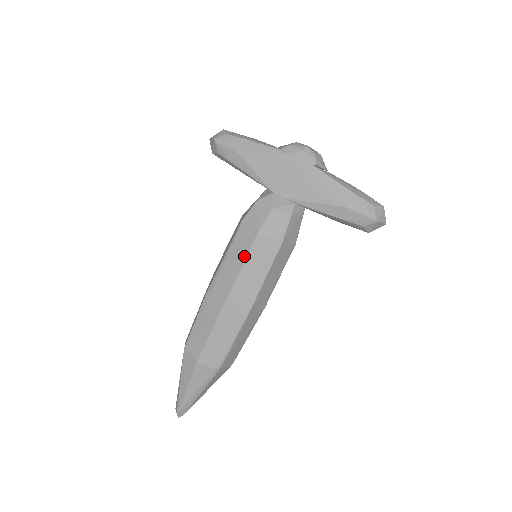
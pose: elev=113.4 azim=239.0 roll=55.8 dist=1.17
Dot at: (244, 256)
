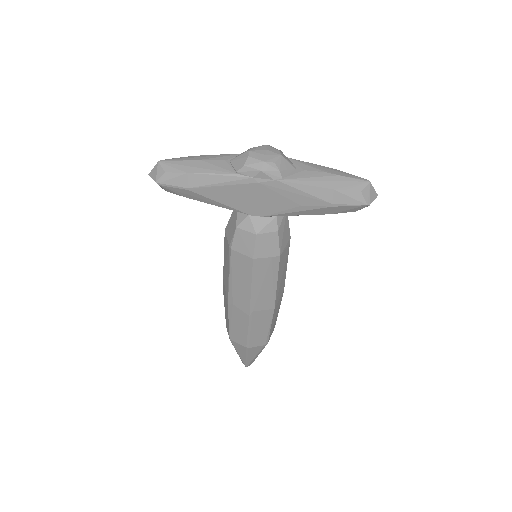
Dot at: (249, 278)
